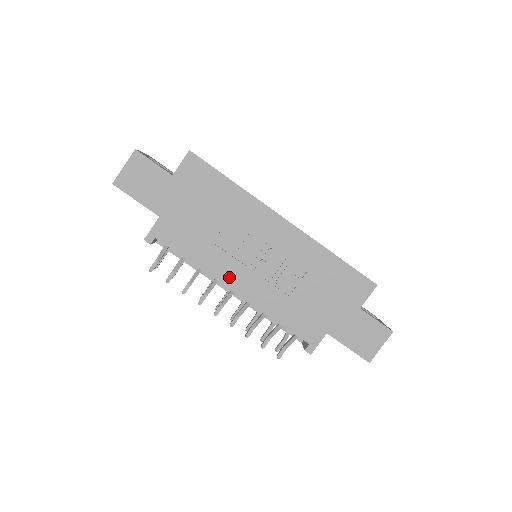
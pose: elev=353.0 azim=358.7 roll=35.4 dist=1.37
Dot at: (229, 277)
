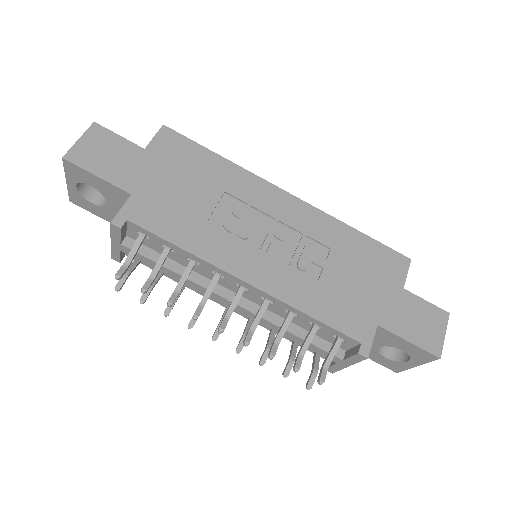
Dot at: (236, 264)
